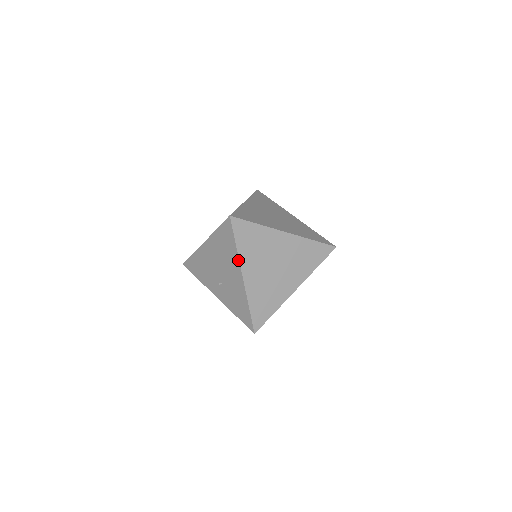
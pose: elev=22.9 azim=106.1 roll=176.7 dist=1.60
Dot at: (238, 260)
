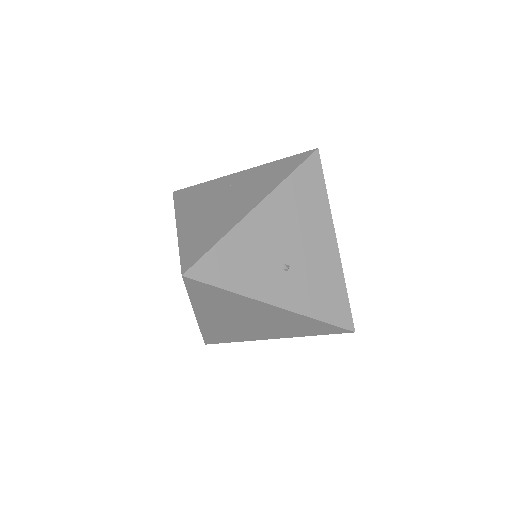
Dot at: (175, 217)
